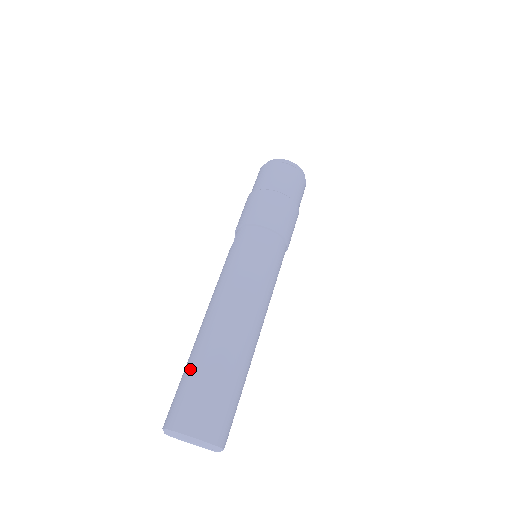
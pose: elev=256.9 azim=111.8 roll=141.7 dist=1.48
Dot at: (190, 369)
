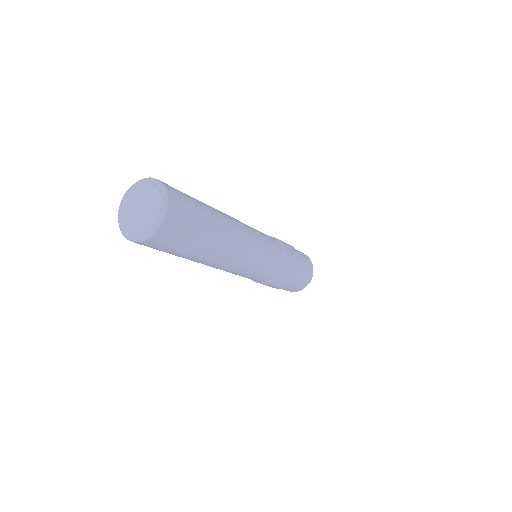
Dot at: occluded
